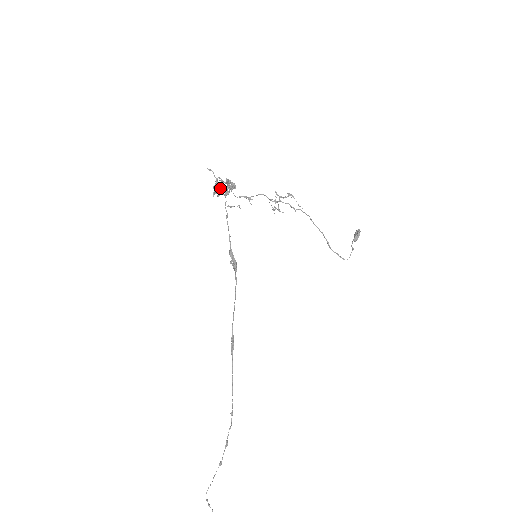
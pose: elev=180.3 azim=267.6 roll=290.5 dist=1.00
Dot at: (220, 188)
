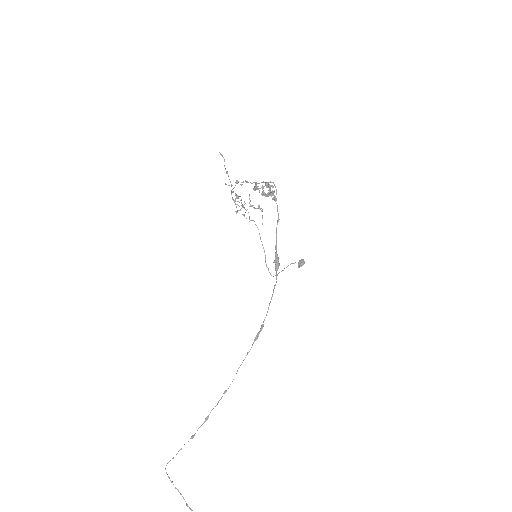
Dot at: (271, 191)
